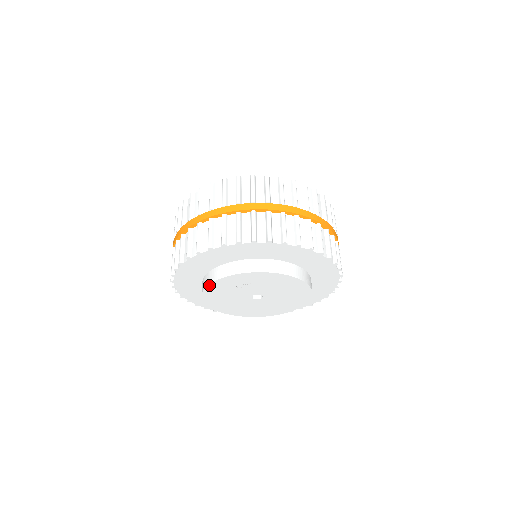
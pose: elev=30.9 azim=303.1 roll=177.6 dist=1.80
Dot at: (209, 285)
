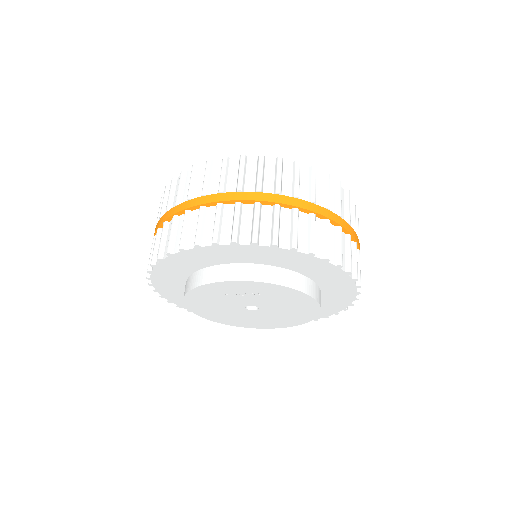
Dot at: (207, 284)
